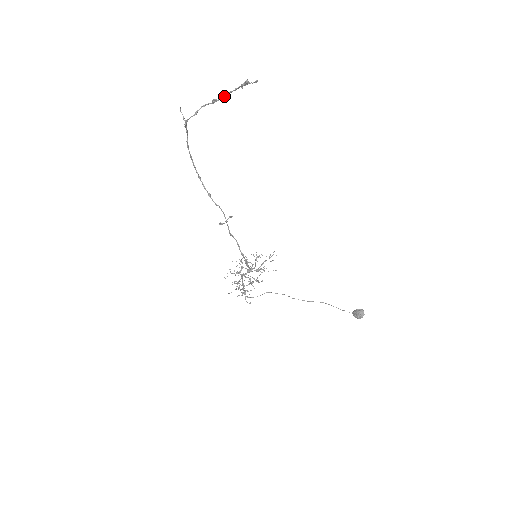
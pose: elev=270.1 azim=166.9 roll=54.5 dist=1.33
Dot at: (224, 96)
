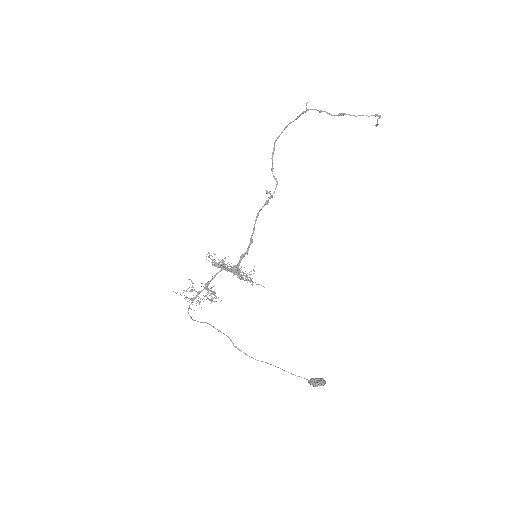
Dot at: (354, 115)
